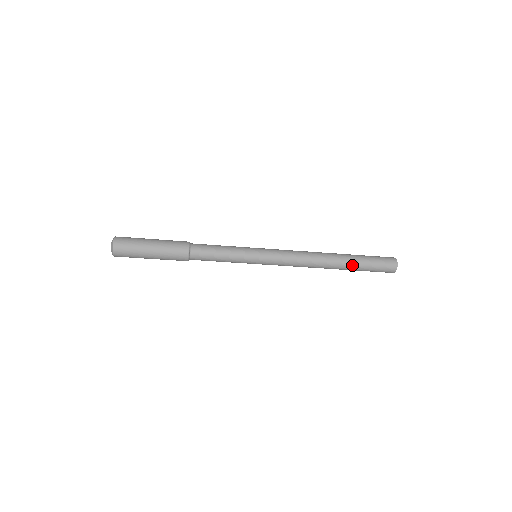
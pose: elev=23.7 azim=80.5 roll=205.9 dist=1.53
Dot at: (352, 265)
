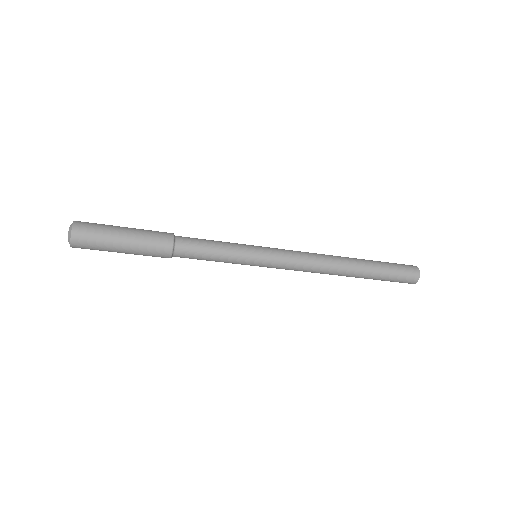
Dot at: (370, 266)
